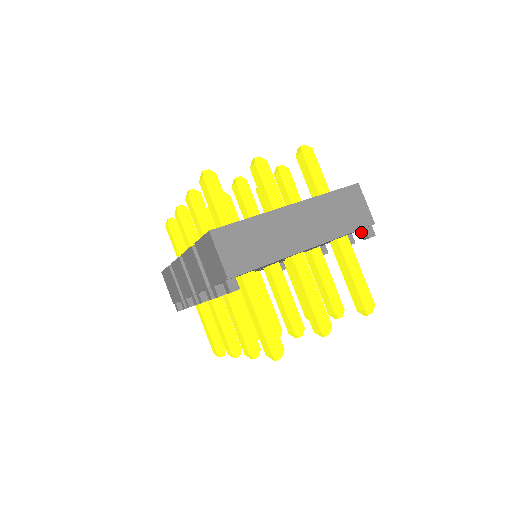
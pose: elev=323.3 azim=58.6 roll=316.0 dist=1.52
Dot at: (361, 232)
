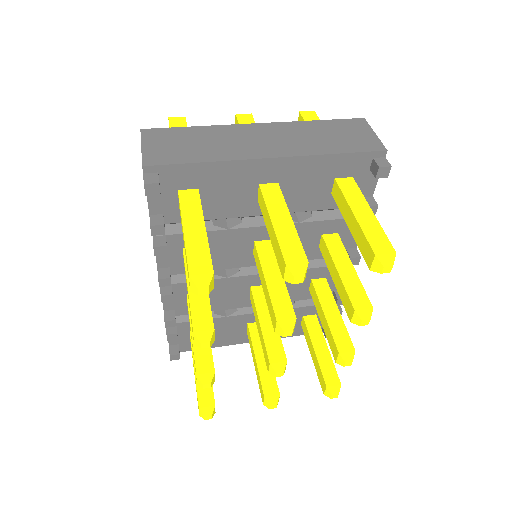
Dot at: (371, 169)
